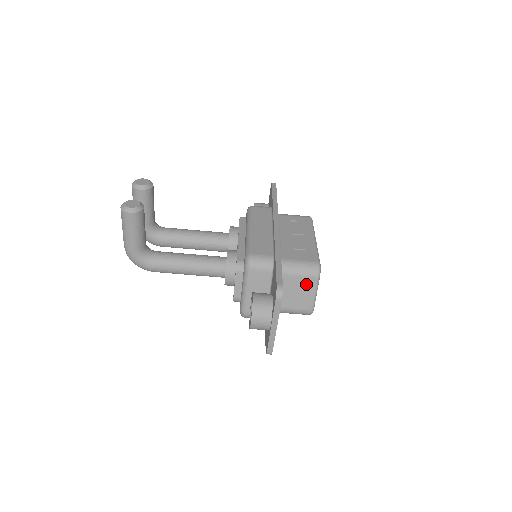
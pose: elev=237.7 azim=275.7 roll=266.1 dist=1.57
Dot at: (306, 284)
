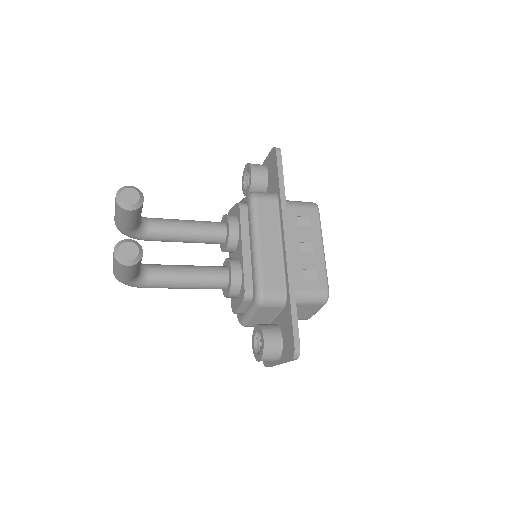
Dot at: (311, 308)
